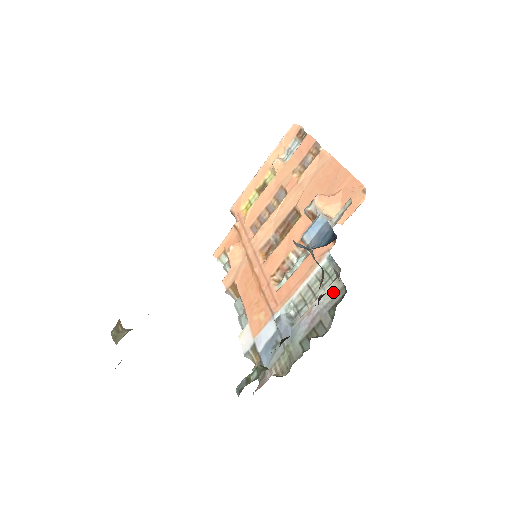
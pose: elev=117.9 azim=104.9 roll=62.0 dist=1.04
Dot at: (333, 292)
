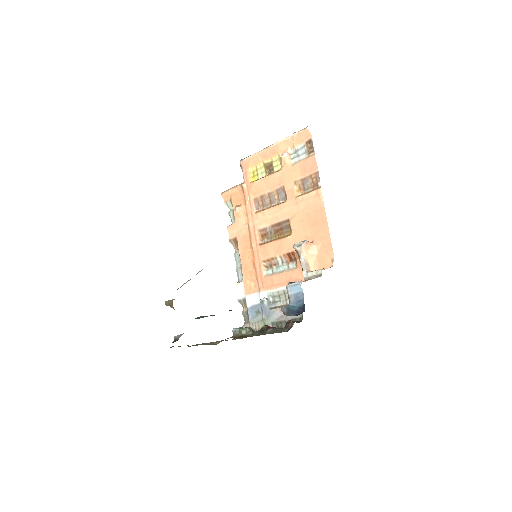
Dot at: occluded
